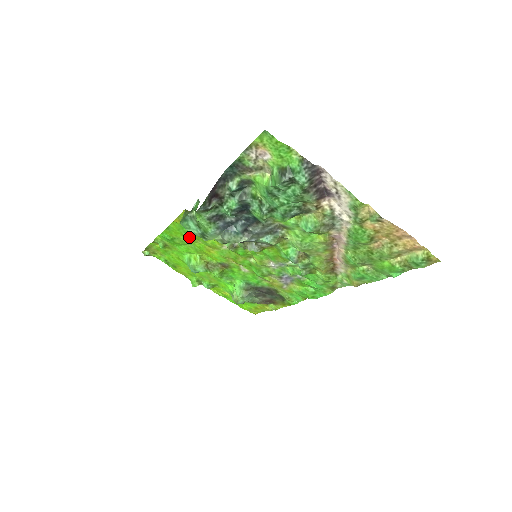
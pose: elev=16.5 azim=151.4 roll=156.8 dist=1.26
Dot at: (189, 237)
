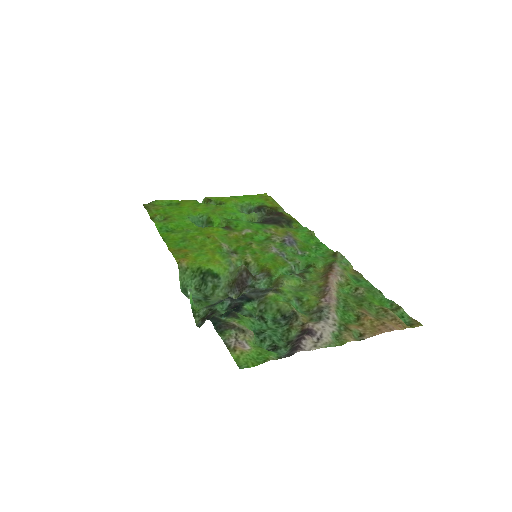
Dot at: (187, 239)
